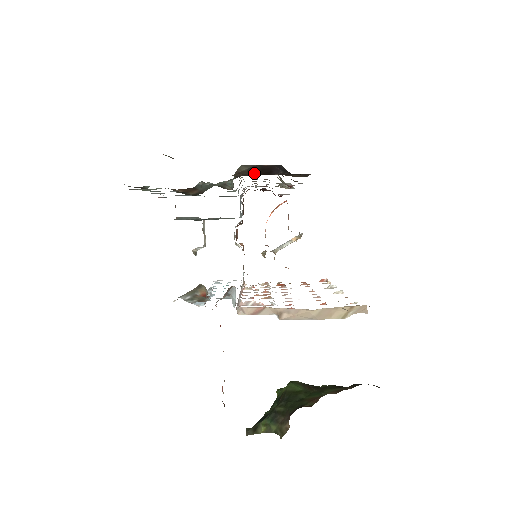
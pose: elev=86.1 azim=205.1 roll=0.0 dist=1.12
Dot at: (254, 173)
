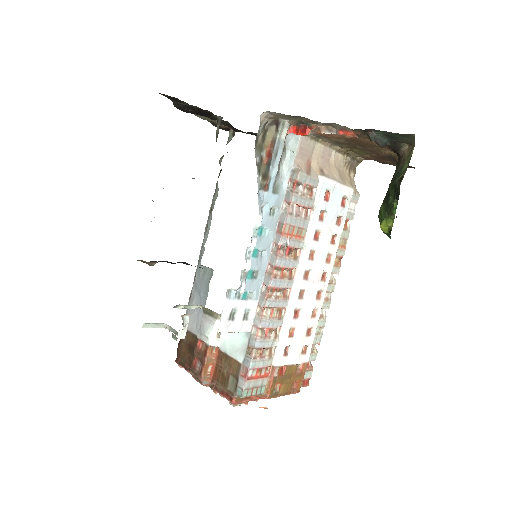
Dot at: occluded
